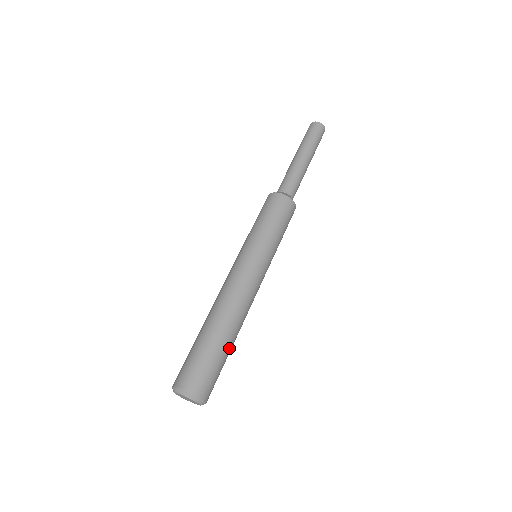
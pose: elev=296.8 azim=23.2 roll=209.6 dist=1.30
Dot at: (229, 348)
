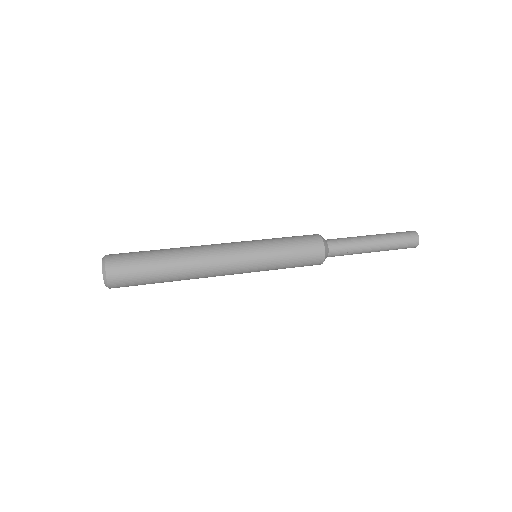
Dot at: (160, 258)
